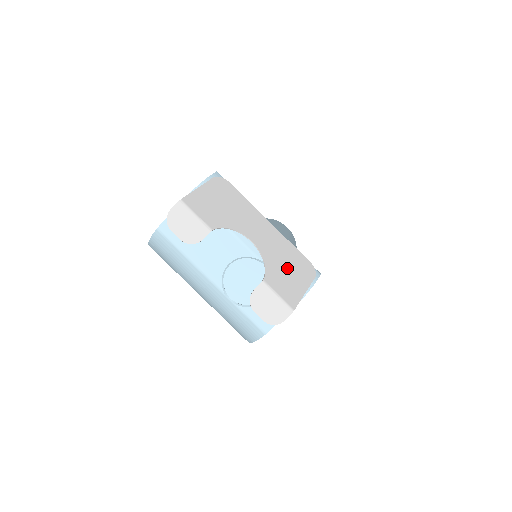
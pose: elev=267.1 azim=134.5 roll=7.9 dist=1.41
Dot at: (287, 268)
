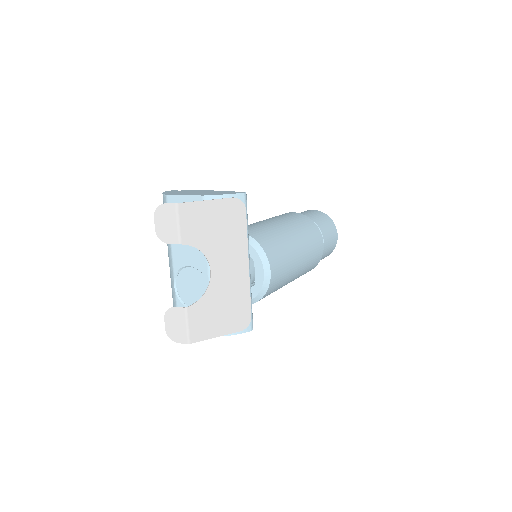
Dot at: (221, 310)
